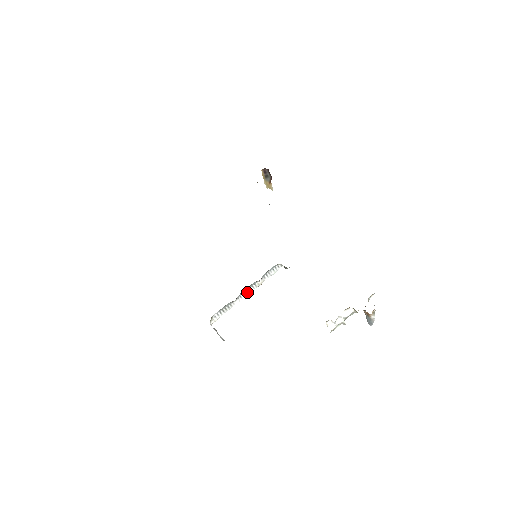
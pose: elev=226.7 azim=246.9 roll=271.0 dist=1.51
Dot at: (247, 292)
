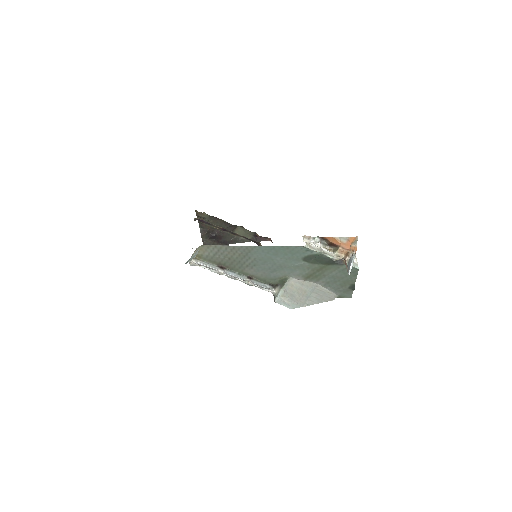
Dot at: (234, 277)
